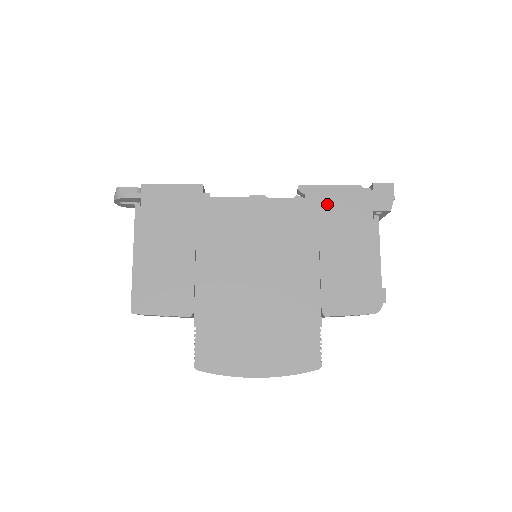
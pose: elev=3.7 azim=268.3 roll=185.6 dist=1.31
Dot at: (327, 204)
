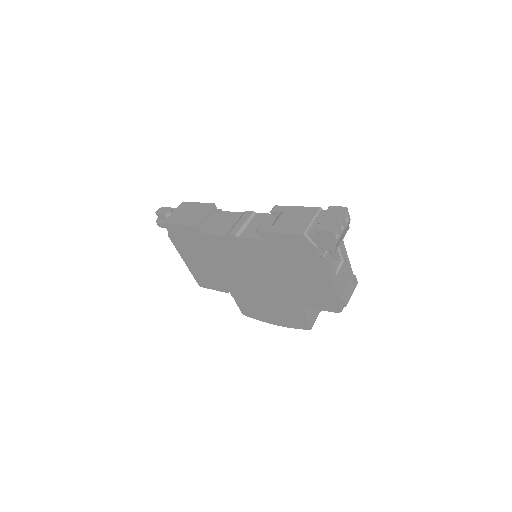
Dot at: (281, 245)
